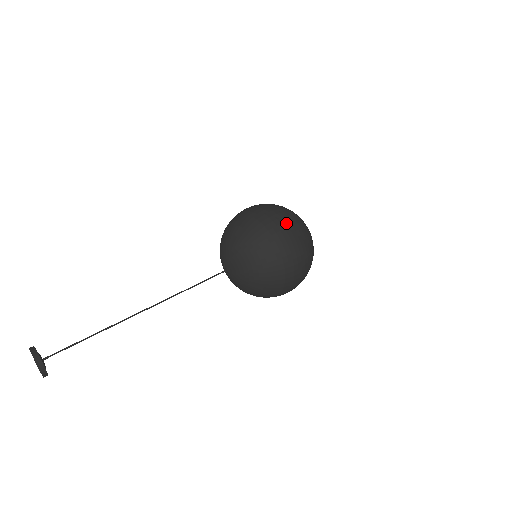
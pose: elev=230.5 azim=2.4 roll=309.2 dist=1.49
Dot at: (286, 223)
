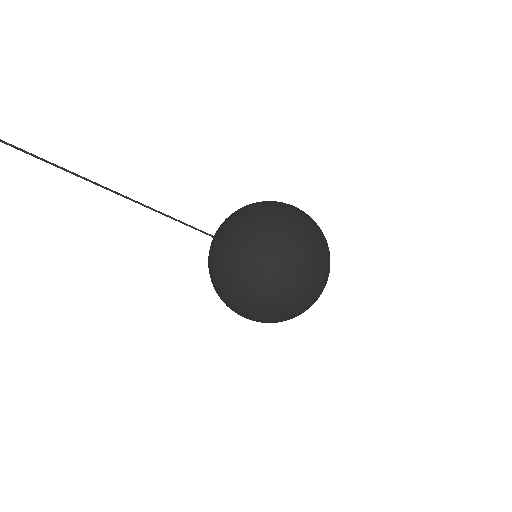
Dot at: (313, 278)
